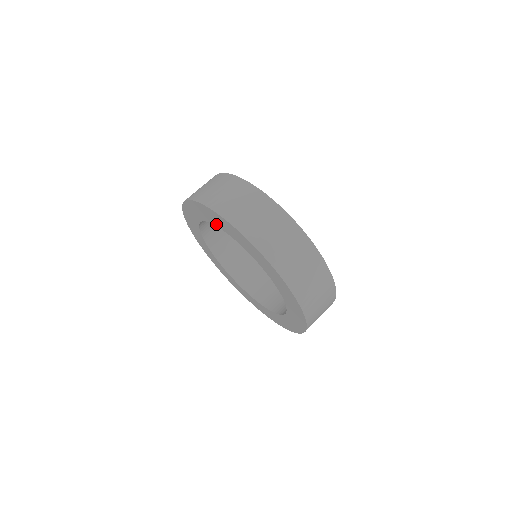
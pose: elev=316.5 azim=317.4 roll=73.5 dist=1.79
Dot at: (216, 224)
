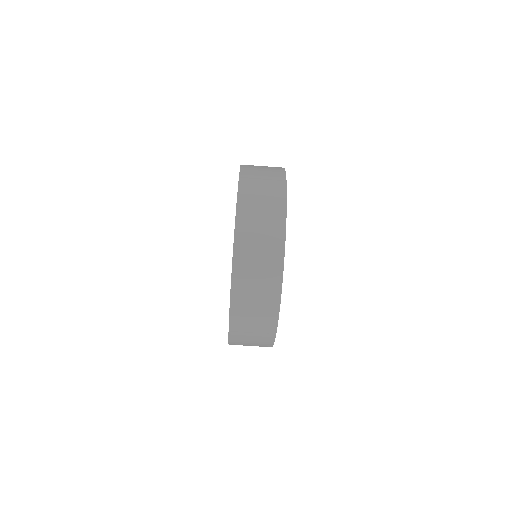
Dot at: occluded
